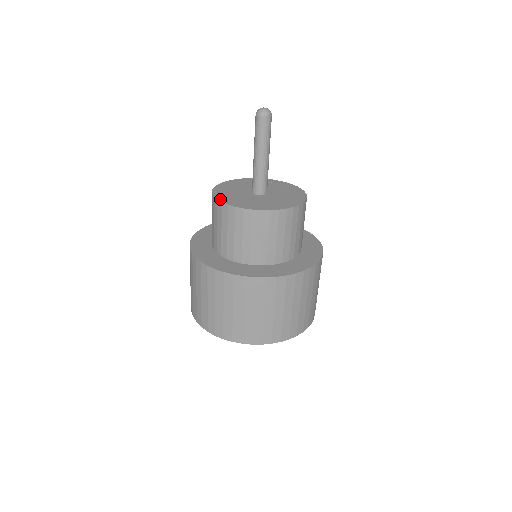
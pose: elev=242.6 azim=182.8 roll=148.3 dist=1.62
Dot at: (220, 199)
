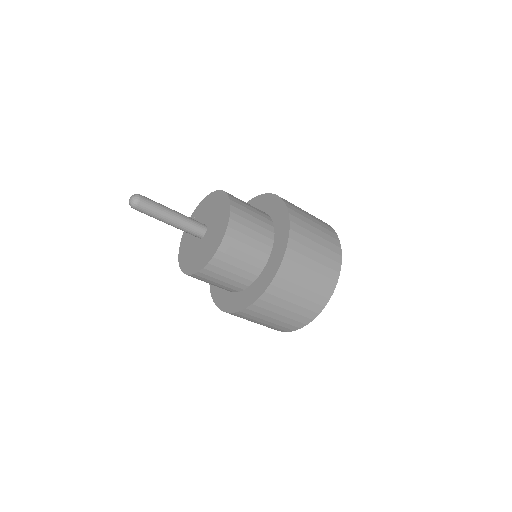
Dot at: (179, 260)
